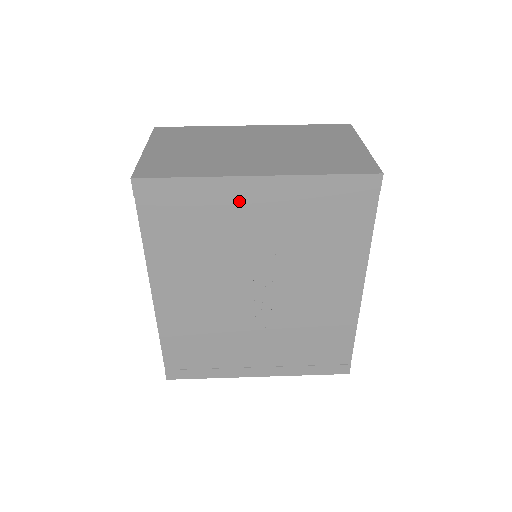
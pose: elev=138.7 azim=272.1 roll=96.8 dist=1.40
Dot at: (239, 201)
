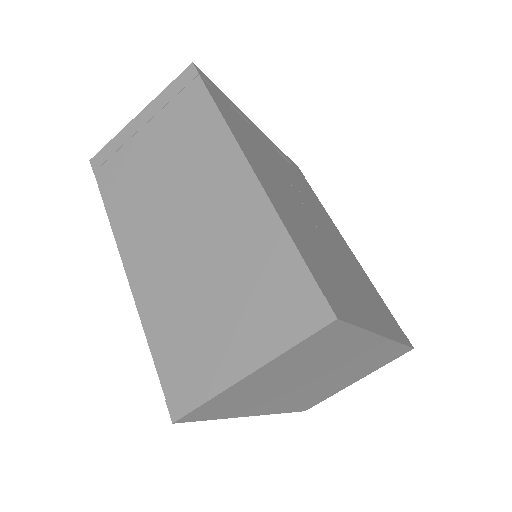
Dot at: (257, 133)
